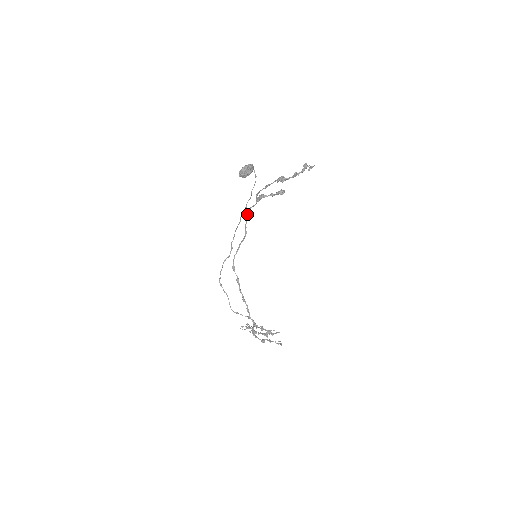
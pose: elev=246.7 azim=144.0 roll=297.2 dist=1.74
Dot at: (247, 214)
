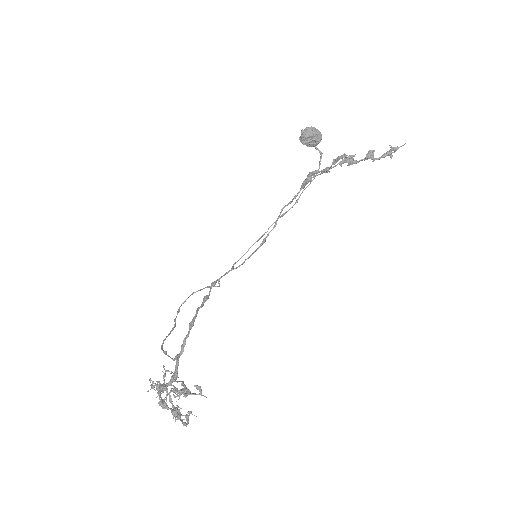
Dot at: (280, 214)
